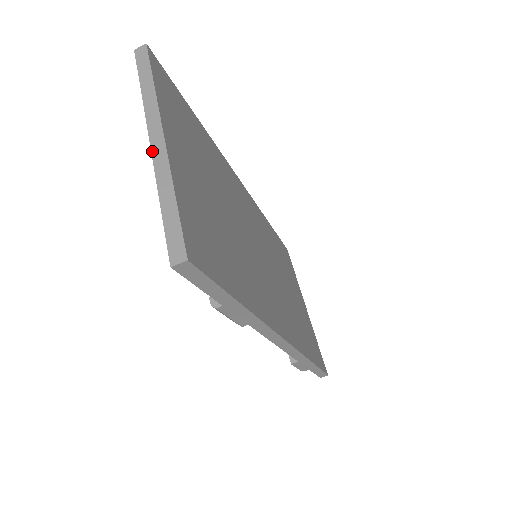
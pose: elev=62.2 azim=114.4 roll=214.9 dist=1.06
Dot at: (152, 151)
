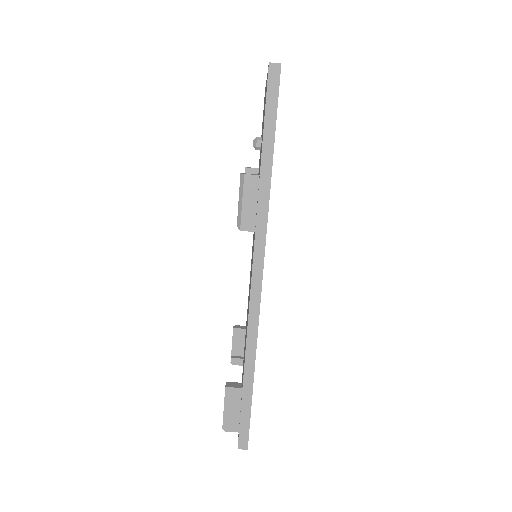
Dot at: occluded
